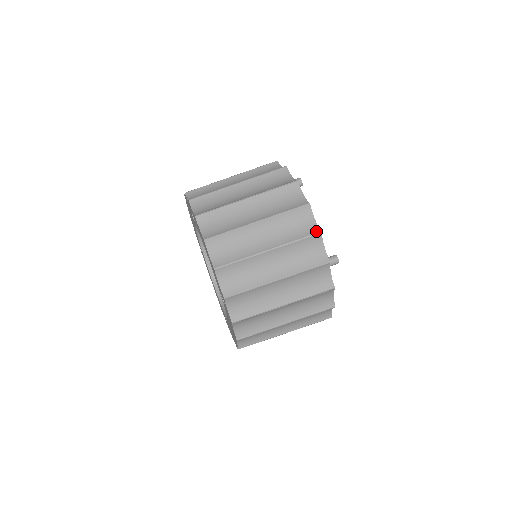
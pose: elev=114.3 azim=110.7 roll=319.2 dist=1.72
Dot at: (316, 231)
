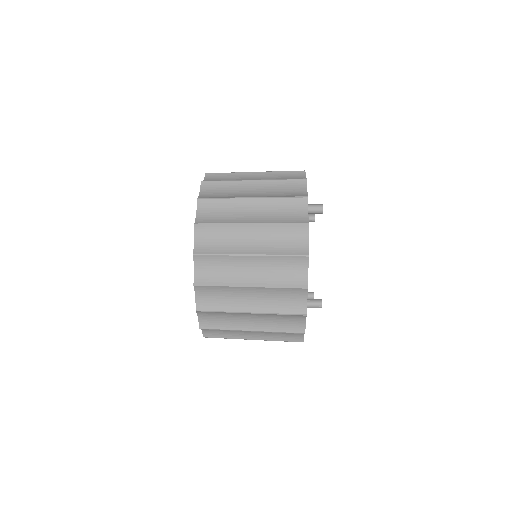
Dot at: (301, 171)
